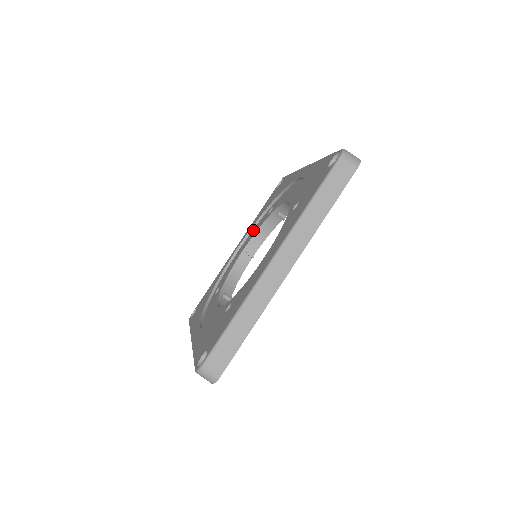
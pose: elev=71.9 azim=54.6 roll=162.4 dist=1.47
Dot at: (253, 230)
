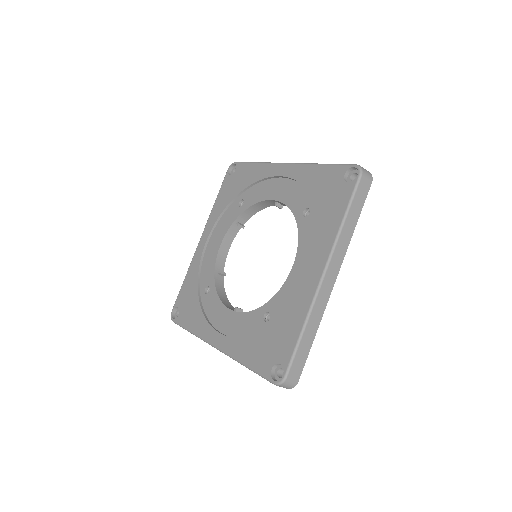
Dot at: (296, 187)
